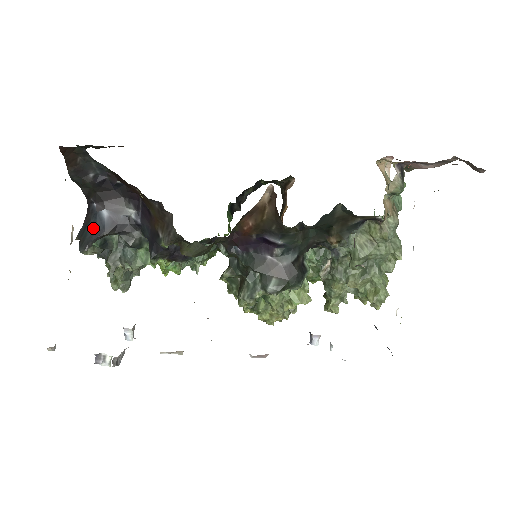
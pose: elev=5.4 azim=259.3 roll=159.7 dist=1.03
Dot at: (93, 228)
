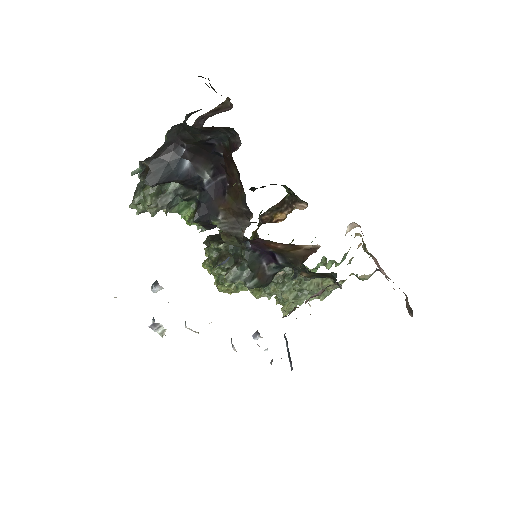
Dot at: (169, 170)
